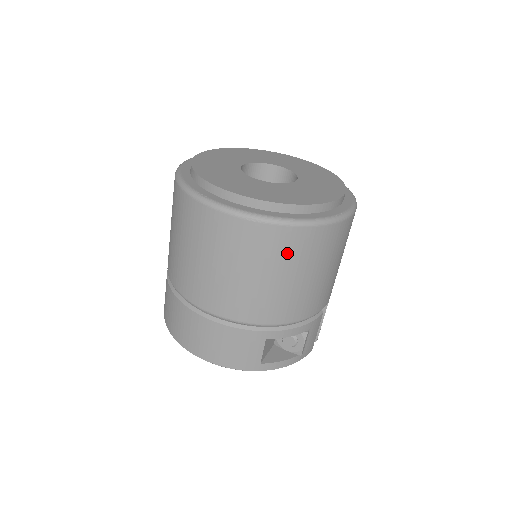
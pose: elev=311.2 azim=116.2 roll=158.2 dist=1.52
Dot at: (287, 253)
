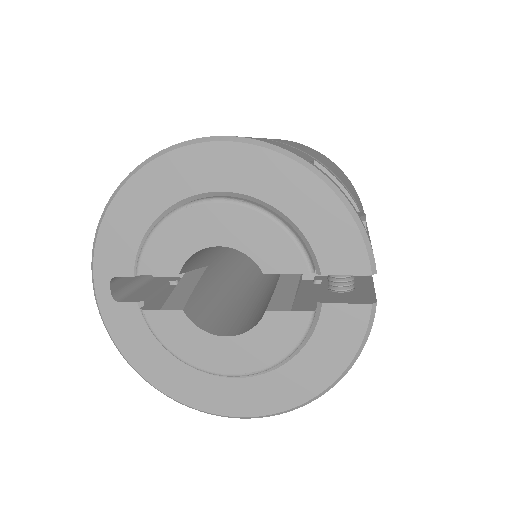
Dot at: (324, 157)
